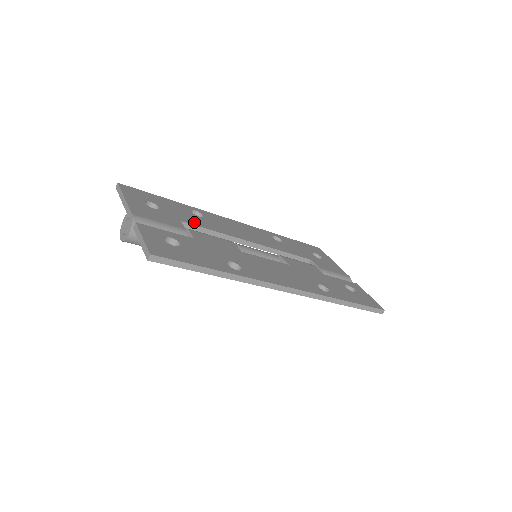
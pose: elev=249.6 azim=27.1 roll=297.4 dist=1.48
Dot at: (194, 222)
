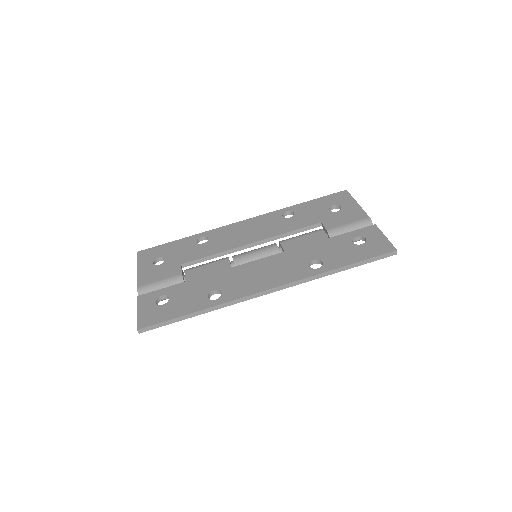
Dot at: (194, 256)
